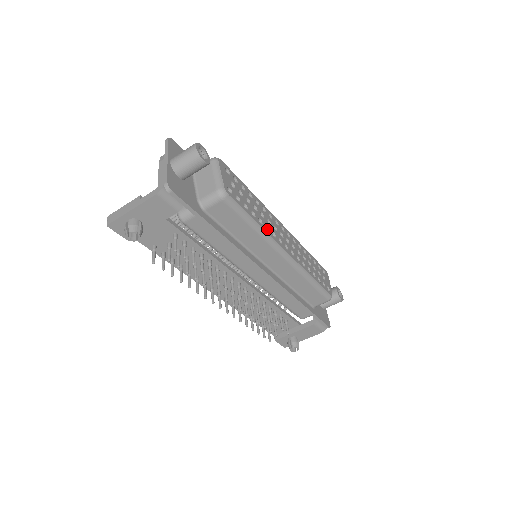
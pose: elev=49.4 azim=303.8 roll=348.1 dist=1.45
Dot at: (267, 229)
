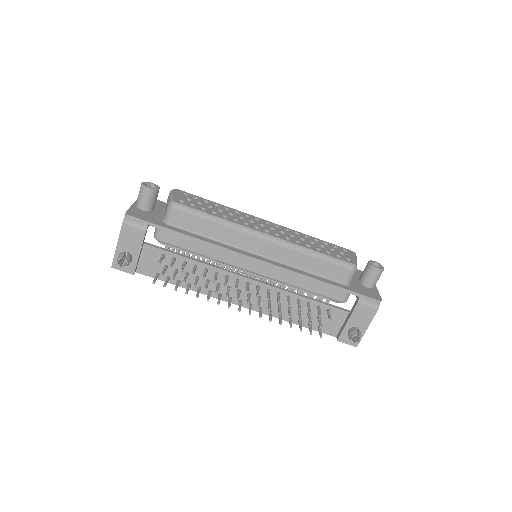
Dot at: (236, 222)
